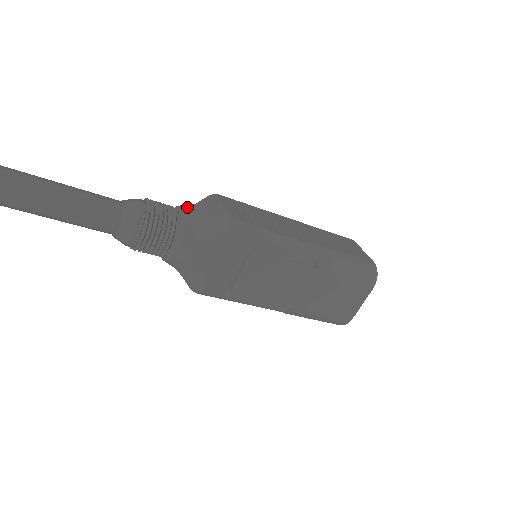
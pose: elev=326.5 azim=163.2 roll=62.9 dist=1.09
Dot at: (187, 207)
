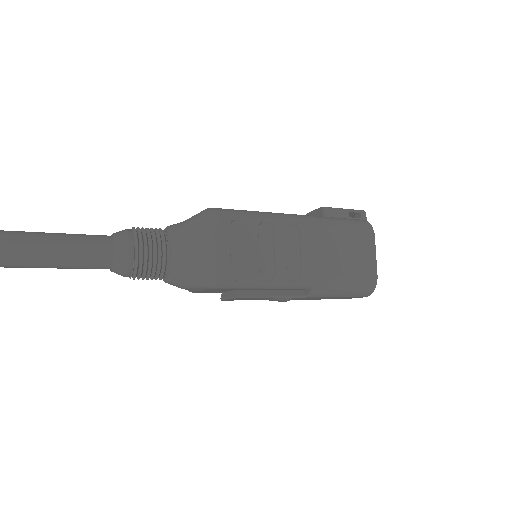
Dot at: (179, 247)
